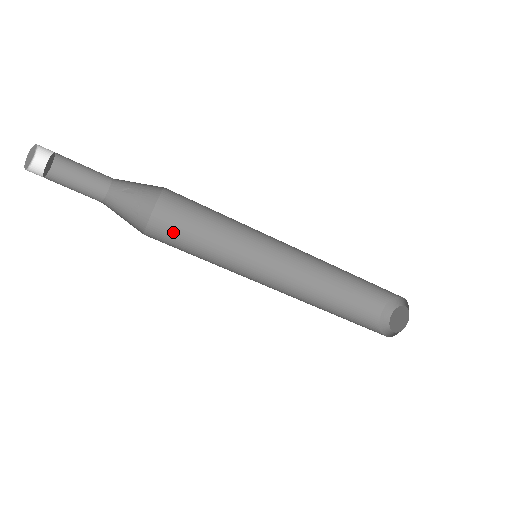
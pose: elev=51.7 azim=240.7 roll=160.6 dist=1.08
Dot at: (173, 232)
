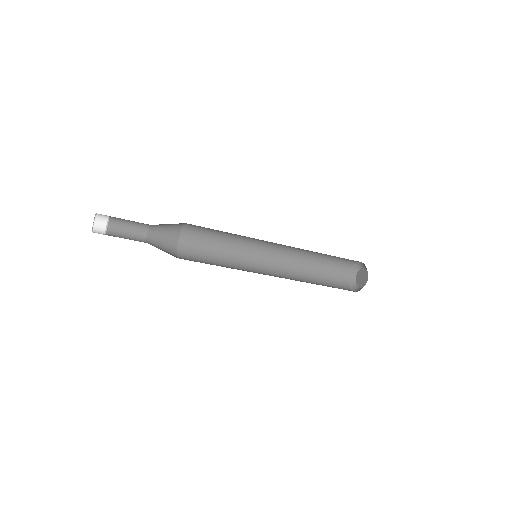
Dot at: (201, 230)
